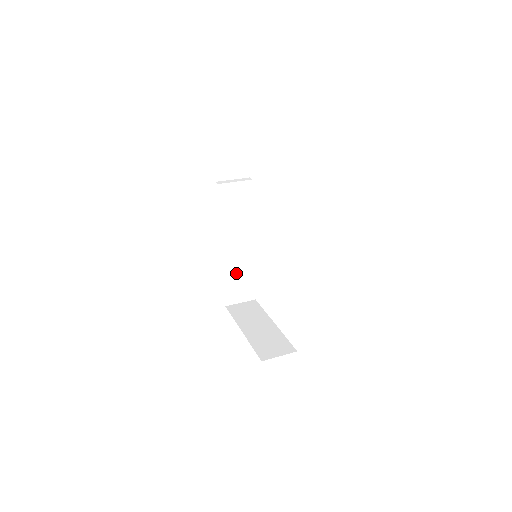
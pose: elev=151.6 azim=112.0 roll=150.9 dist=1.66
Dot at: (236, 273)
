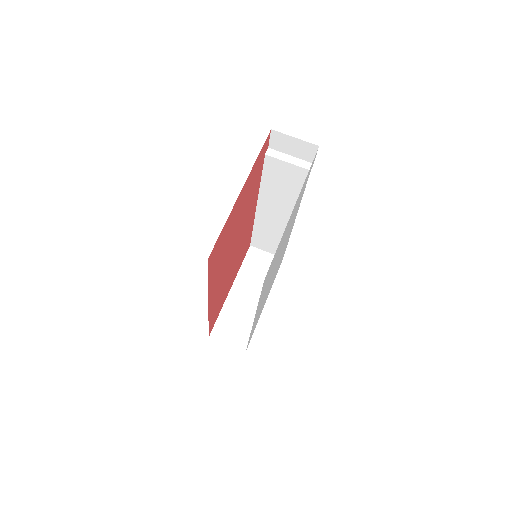
Dot at: (268, 231)
